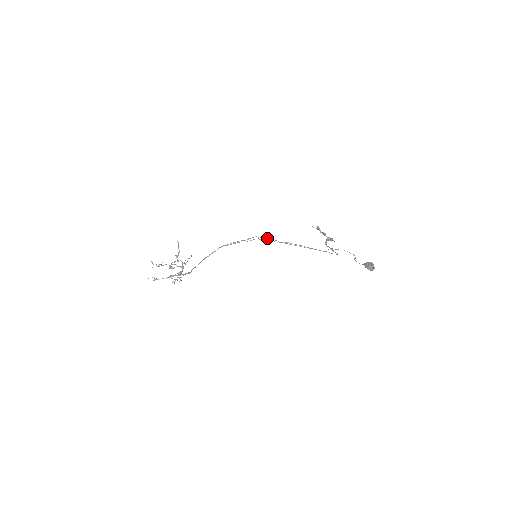
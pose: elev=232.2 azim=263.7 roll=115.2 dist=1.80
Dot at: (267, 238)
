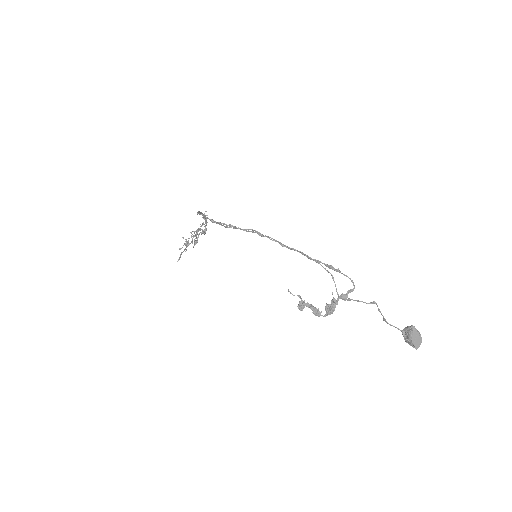
Dot at: occluded
